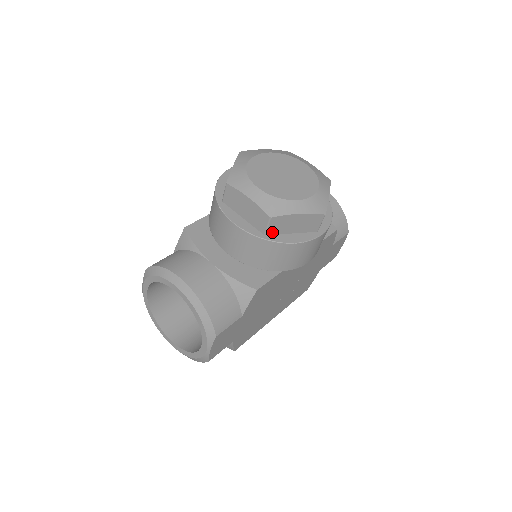
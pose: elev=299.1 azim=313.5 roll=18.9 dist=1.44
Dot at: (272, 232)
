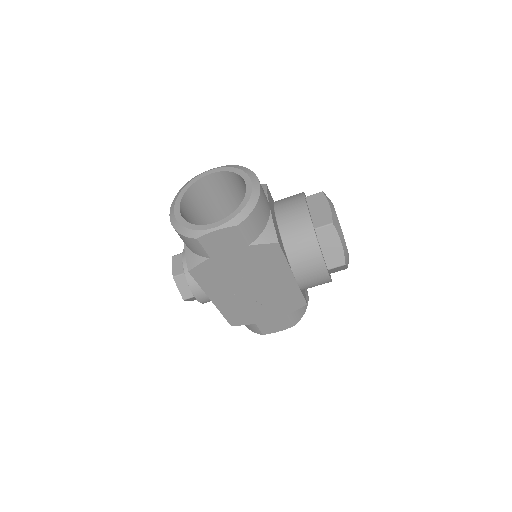
Dot at: (319, 233)
